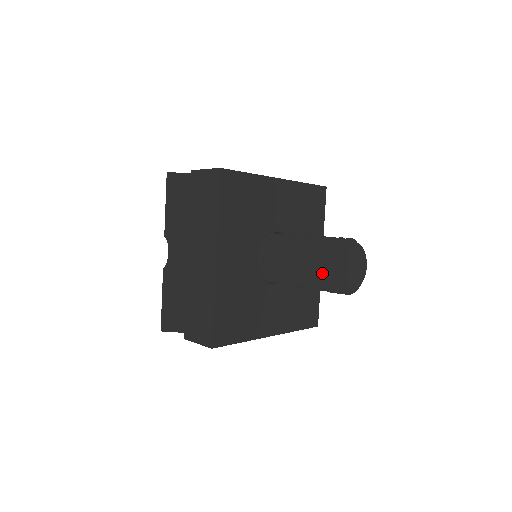
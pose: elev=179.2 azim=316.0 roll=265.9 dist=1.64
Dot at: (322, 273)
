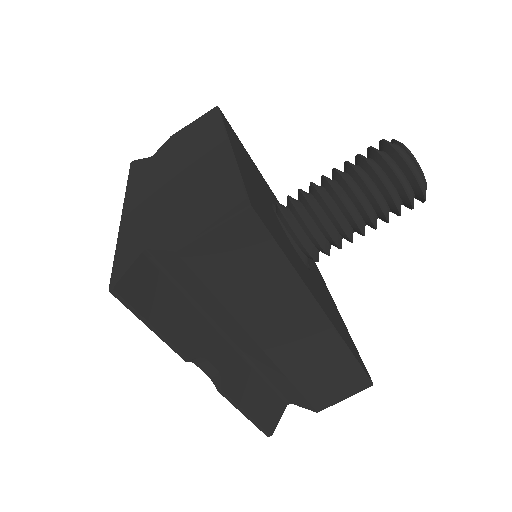
Dot at: (399, 203)
